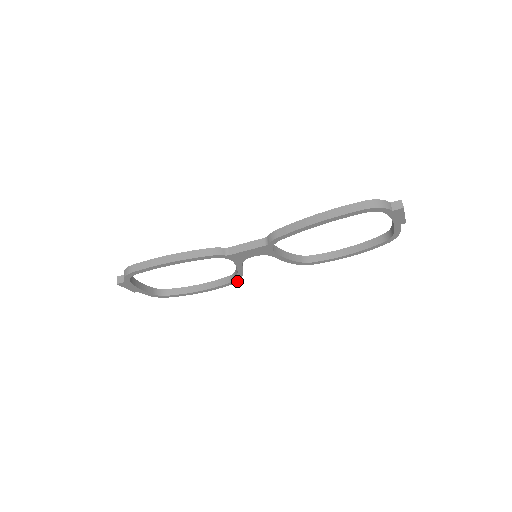
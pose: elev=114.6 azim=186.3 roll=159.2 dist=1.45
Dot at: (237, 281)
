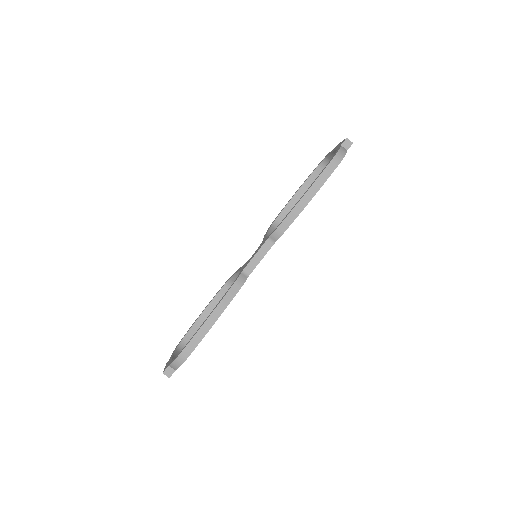
Dot at: occluded
